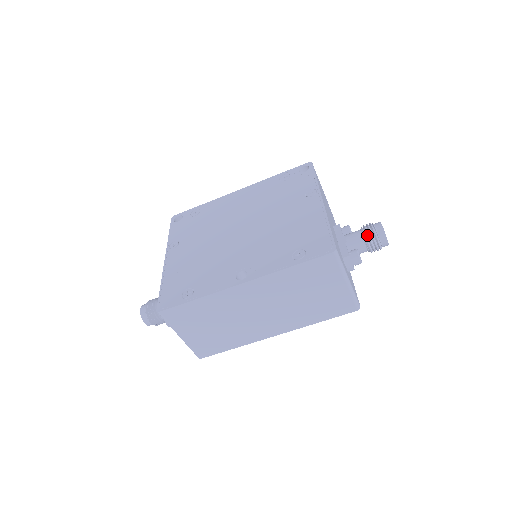
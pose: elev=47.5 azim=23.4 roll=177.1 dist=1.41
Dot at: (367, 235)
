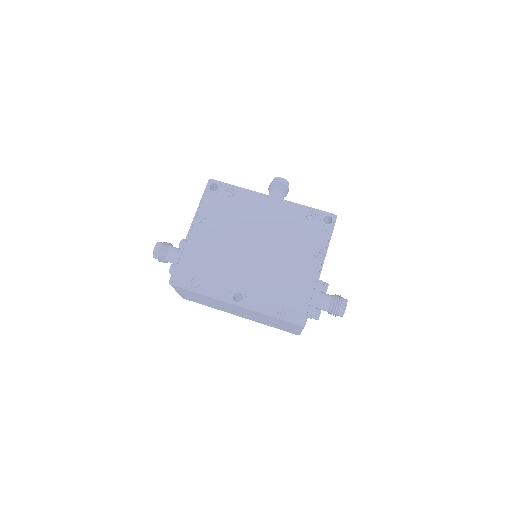
Dot at: (333, 308)
